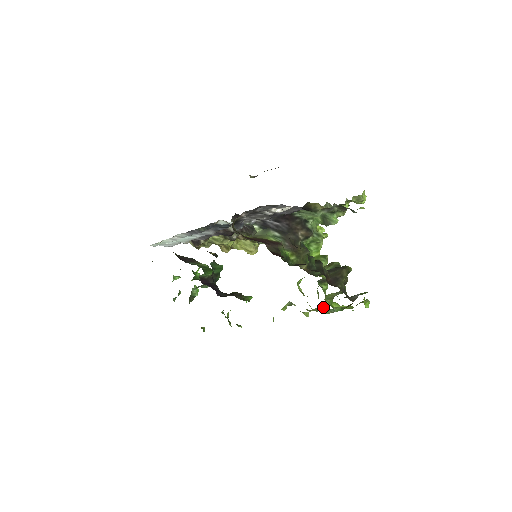
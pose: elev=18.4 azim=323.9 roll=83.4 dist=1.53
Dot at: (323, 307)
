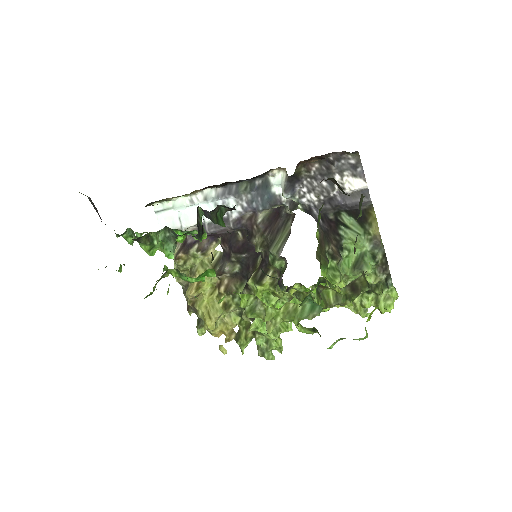
Dot at: (307, 305)
